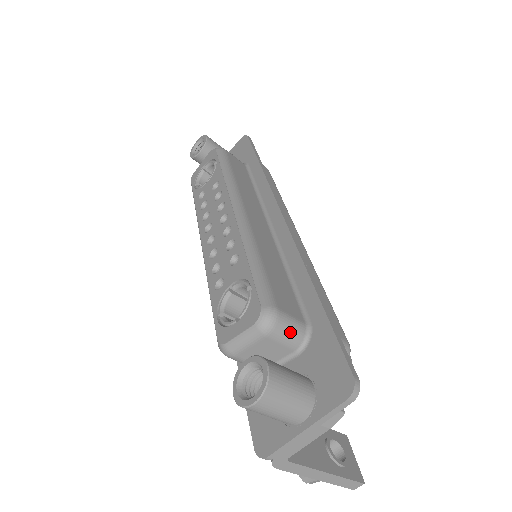
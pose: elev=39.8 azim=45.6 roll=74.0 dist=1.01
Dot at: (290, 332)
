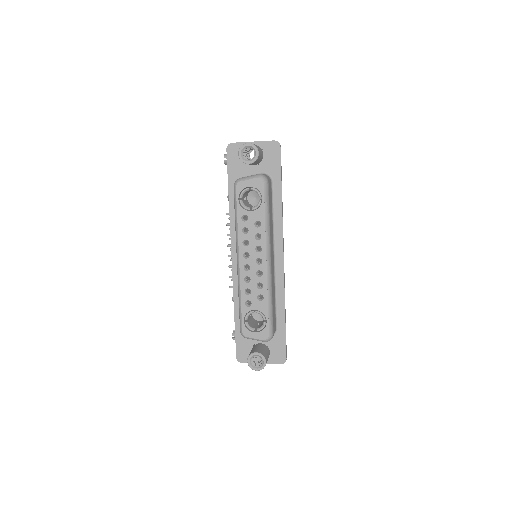
Dot at: occluded
